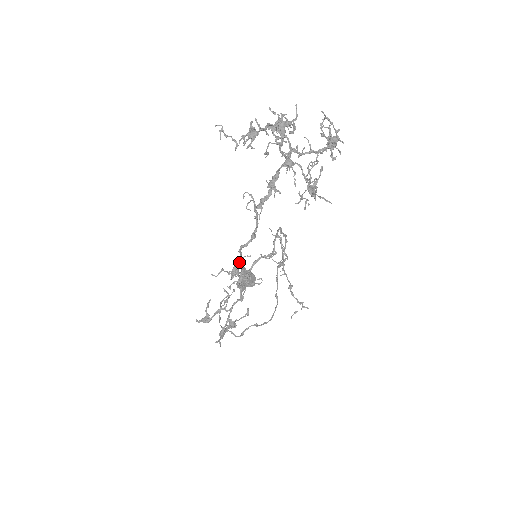
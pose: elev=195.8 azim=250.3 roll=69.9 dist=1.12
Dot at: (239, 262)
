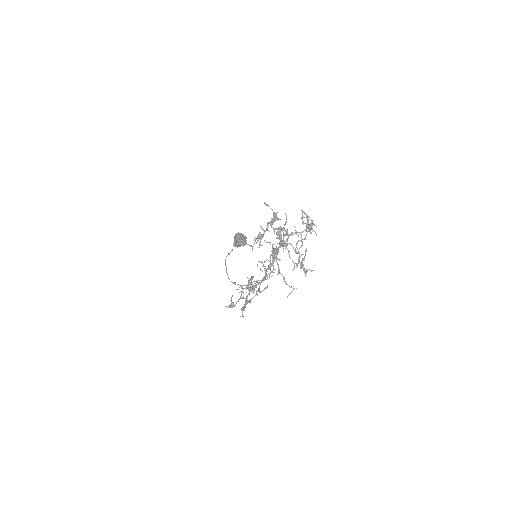
Dot at: occluded
